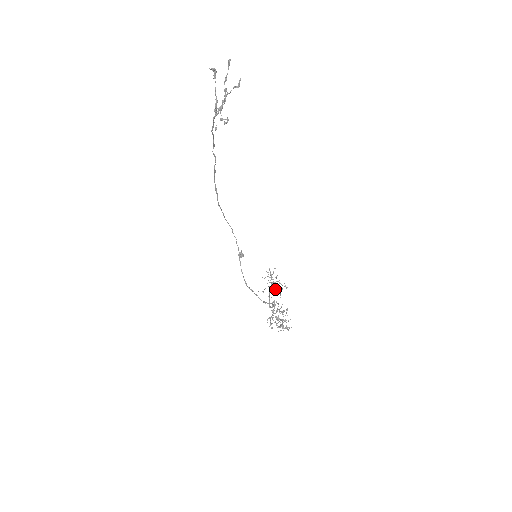
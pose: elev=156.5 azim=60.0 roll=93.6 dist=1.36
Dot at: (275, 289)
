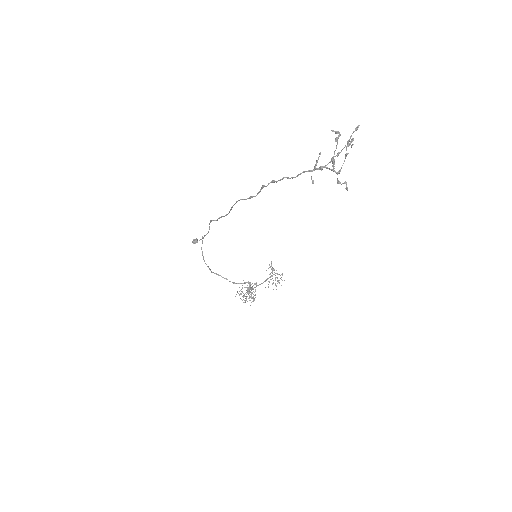
Dot at: (275, 280)
